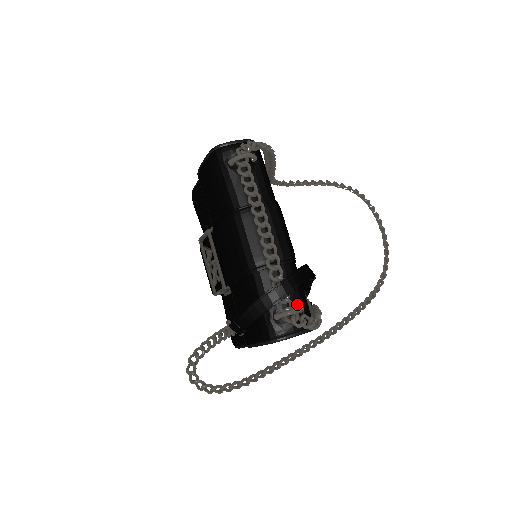
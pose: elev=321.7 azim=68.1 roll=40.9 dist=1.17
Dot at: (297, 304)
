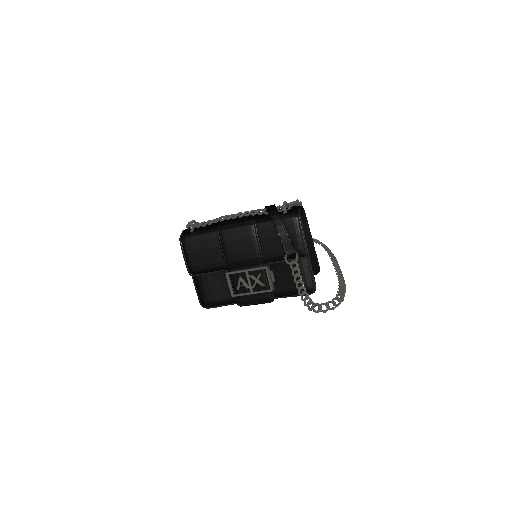
Dot at: occluded
